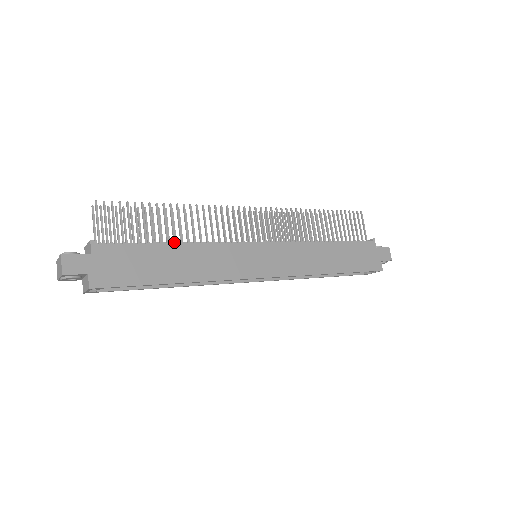
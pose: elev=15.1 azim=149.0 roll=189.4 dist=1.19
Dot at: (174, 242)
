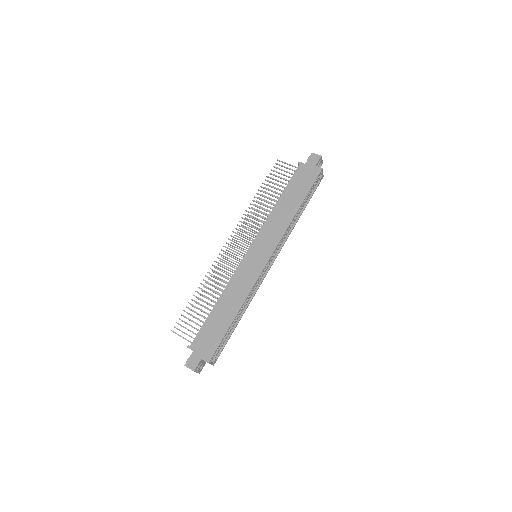
Dot at: (216, 303)
